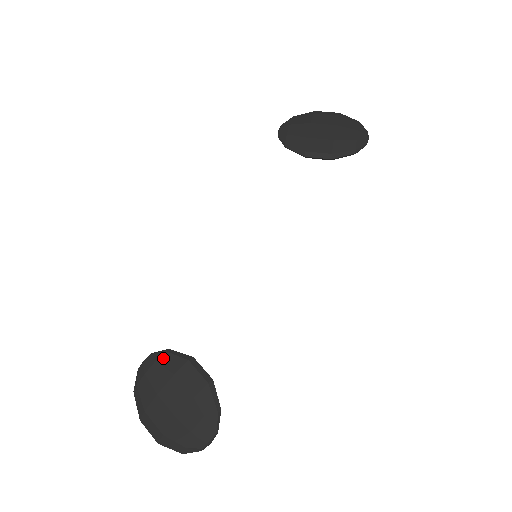
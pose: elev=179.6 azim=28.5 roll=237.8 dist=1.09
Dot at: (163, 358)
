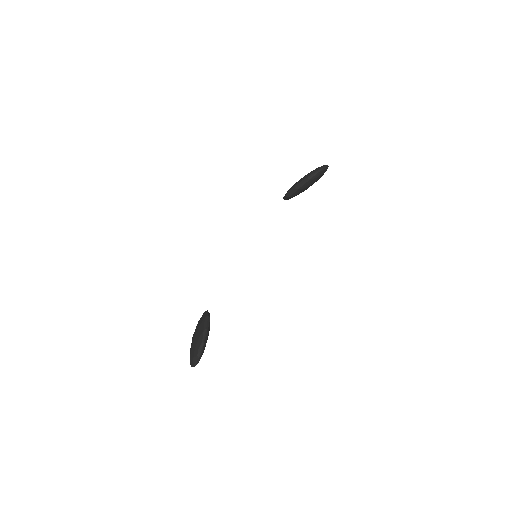
Dot at: occluded
